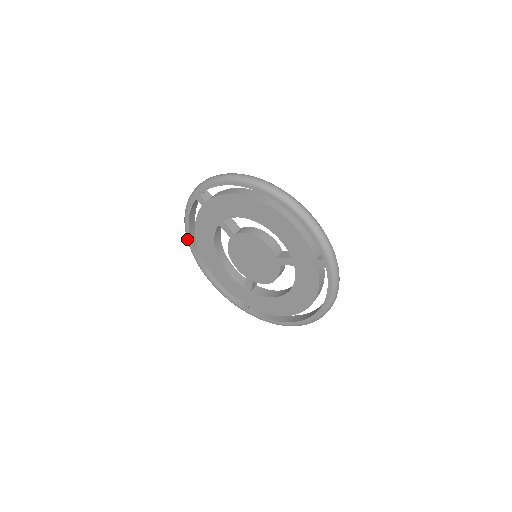
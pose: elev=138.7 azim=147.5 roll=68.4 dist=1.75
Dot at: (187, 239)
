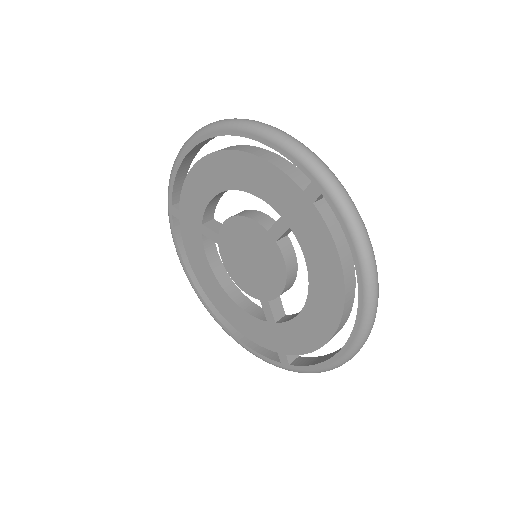
Dot at: (192, 287)
